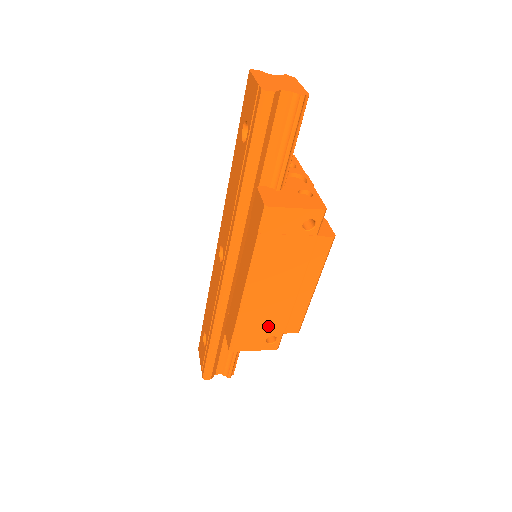
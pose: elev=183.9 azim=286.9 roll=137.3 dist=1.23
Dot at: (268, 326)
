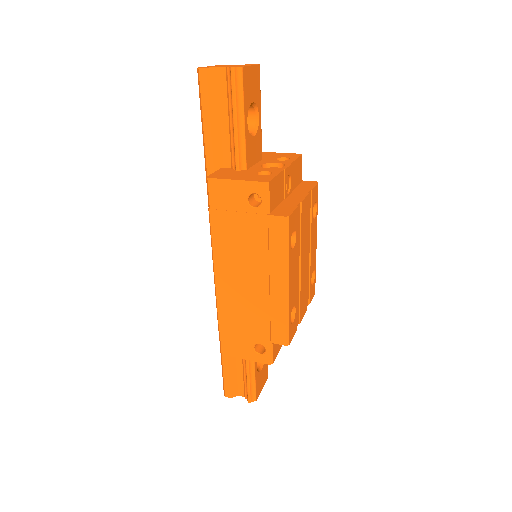
Dot at: (250, 328)
